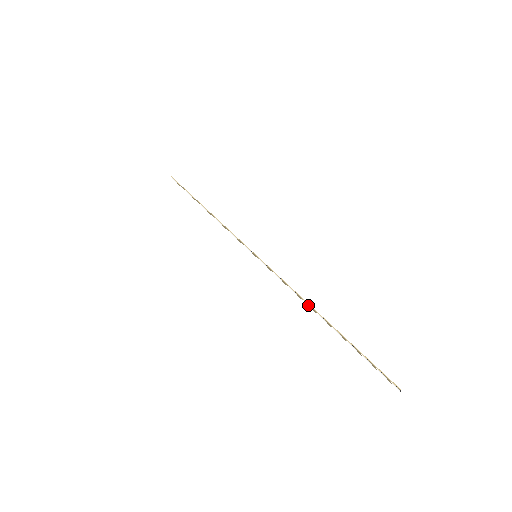
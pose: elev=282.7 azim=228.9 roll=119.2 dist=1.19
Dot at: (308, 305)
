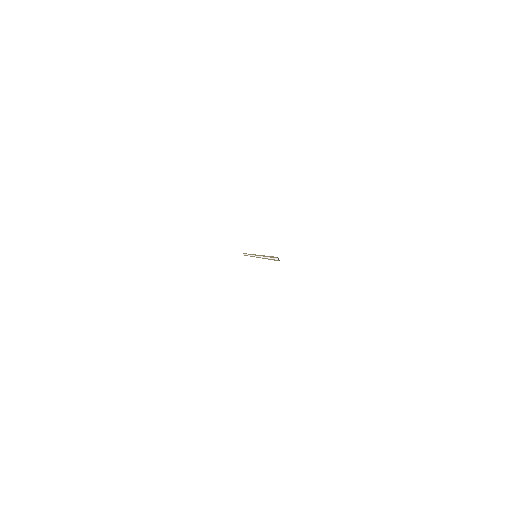
Dot at: (264, 257)
